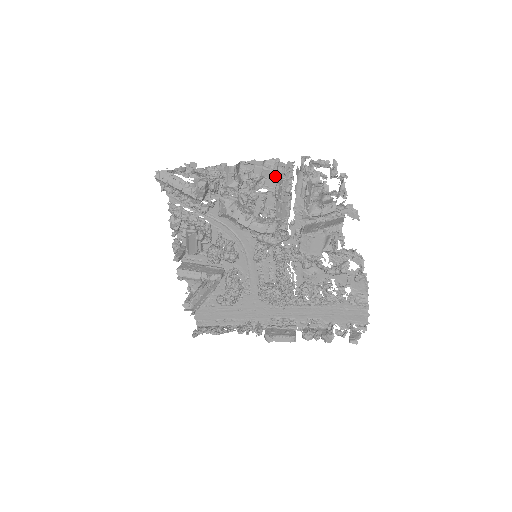
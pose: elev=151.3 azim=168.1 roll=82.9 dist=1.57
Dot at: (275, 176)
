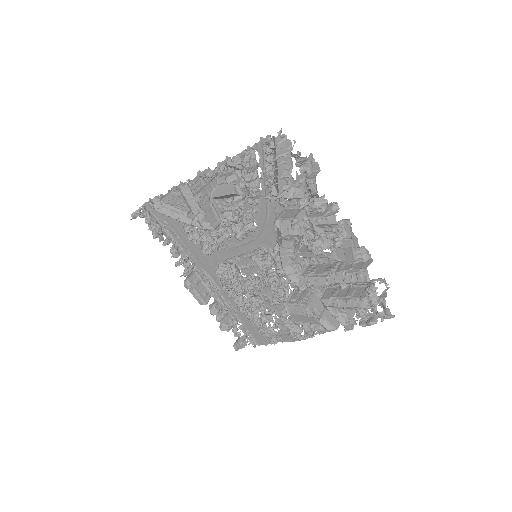
Dot at: (350, 260)
